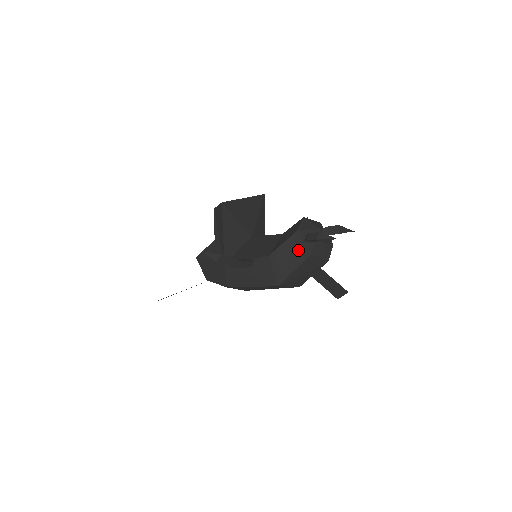
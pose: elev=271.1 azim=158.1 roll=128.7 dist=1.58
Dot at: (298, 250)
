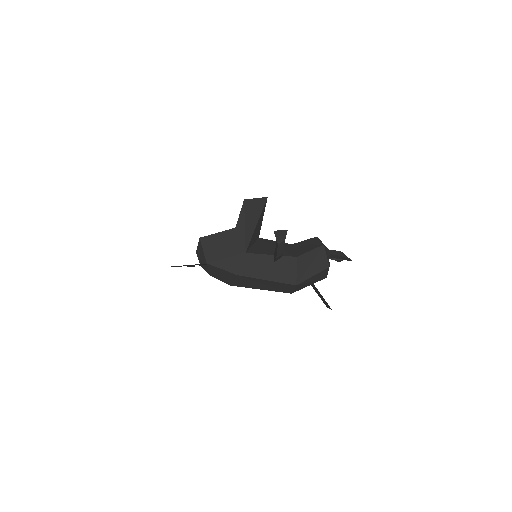
Dot at: (321, 260)
